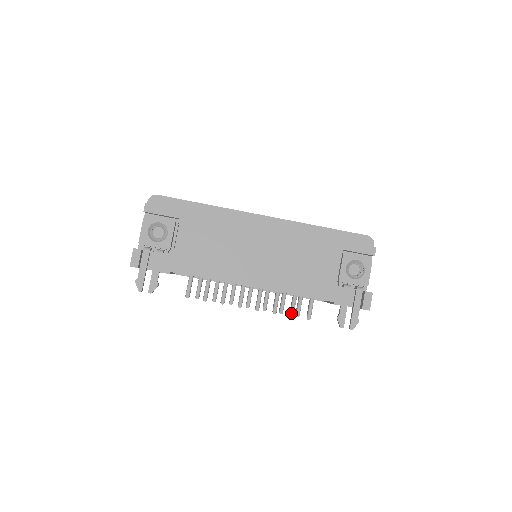
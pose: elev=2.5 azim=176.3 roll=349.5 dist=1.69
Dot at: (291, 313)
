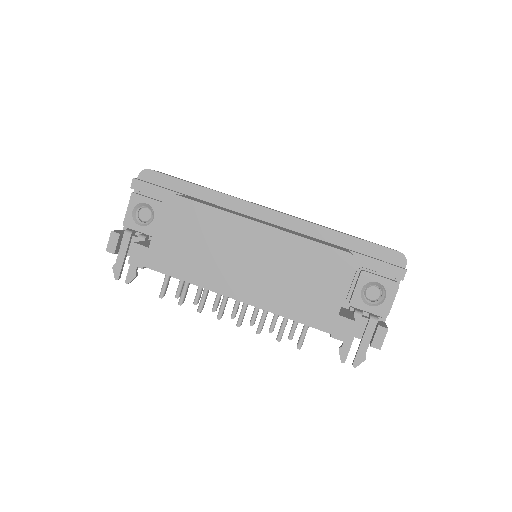
Dot at: (278, 337)
